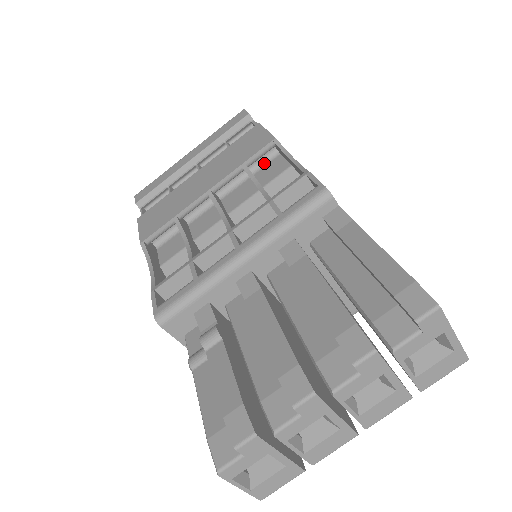
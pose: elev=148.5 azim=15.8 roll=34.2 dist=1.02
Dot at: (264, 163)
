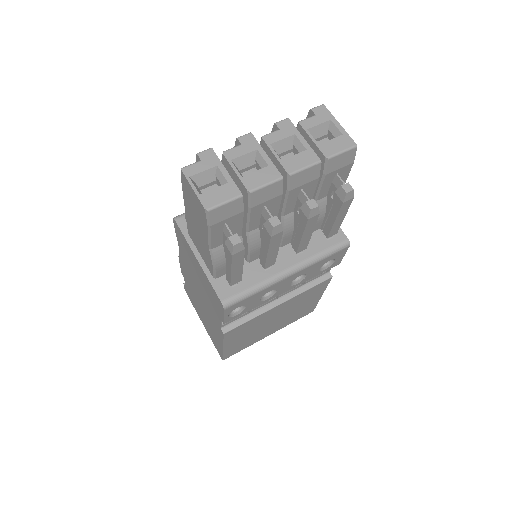
Dot at: occluded
